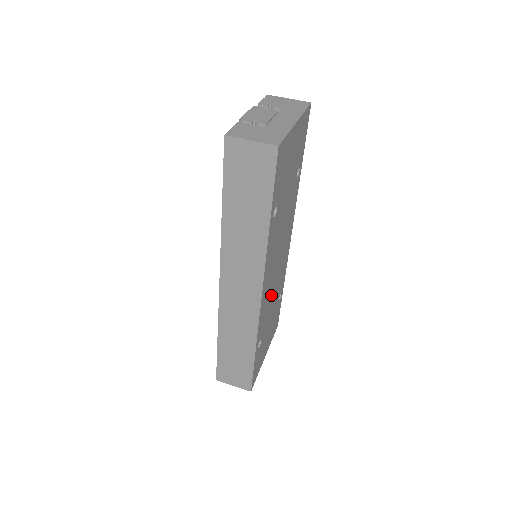
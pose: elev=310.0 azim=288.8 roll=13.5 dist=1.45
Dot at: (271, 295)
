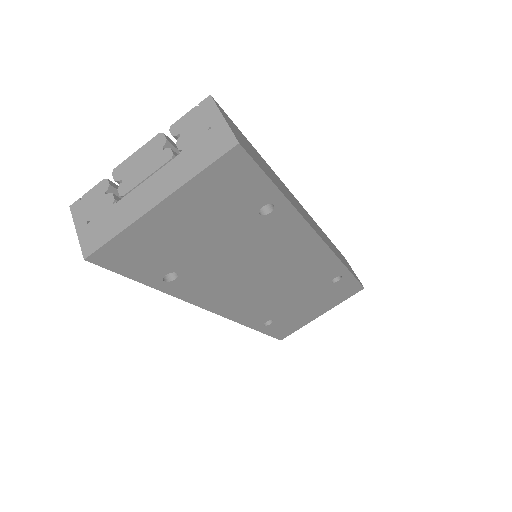
Dot at: (274, 296)
